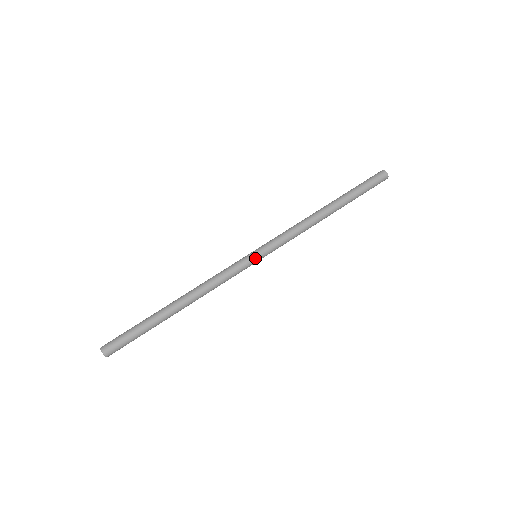
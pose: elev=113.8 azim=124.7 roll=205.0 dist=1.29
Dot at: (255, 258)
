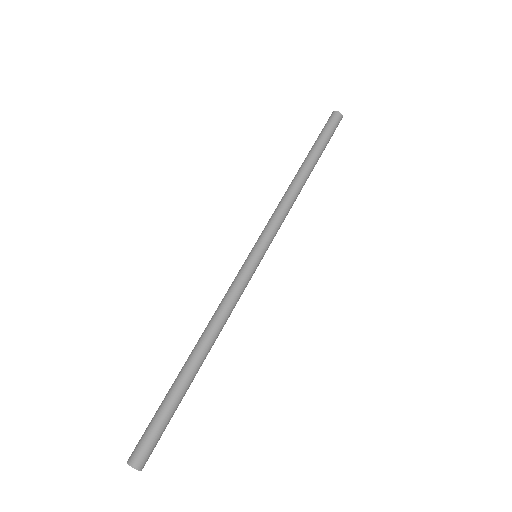
Dot at: (260, 261)
